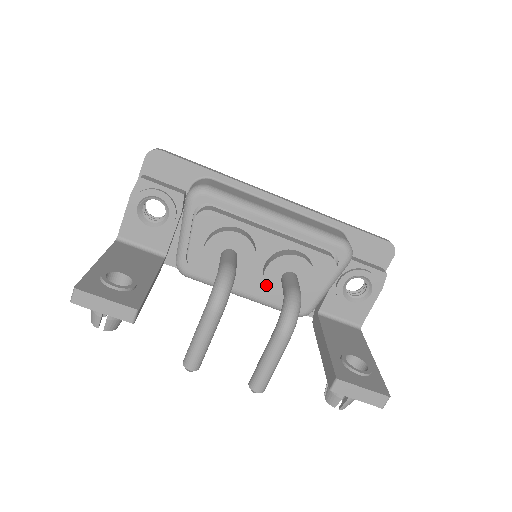
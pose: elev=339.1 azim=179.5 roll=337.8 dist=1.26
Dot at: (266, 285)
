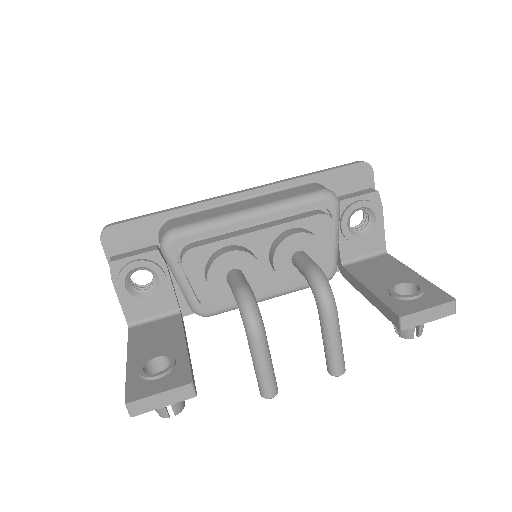
Dot at: (283, 278)
